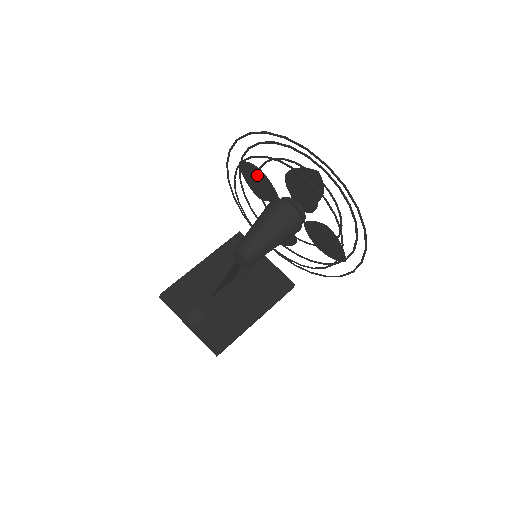
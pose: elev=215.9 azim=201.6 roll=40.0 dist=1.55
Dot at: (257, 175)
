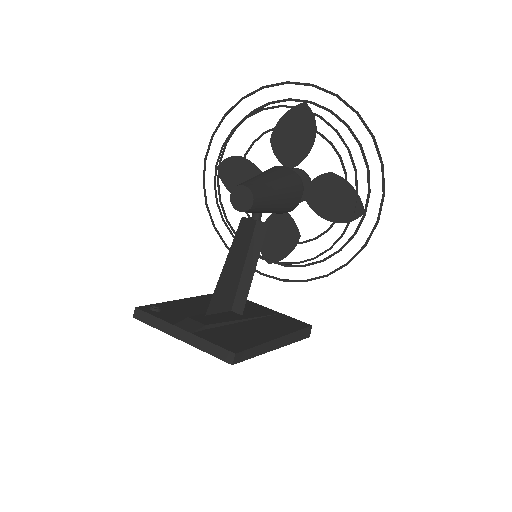
Dot at: (239, 167)
